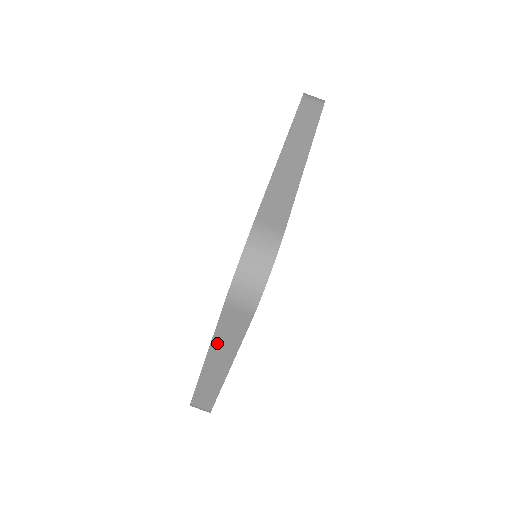
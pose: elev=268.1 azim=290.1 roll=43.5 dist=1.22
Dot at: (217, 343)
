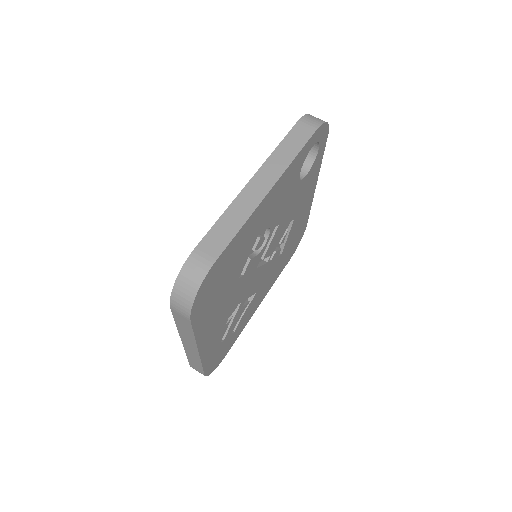
Dot at: (181, 332)
